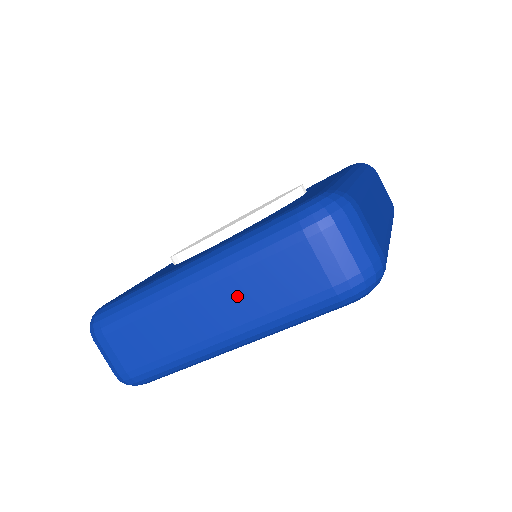
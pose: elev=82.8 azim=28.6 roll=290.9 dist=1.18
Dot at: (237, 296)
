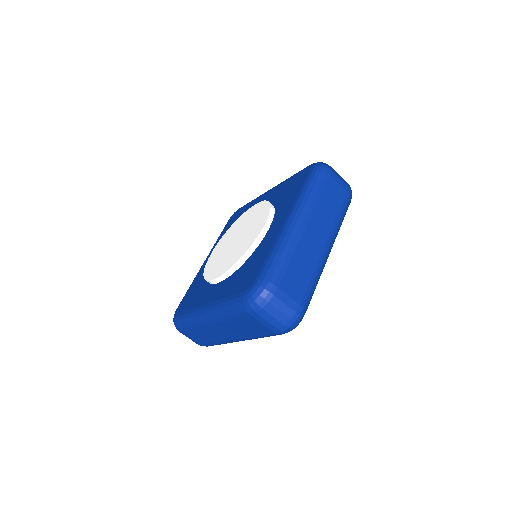
Dot at: (232, 329)
